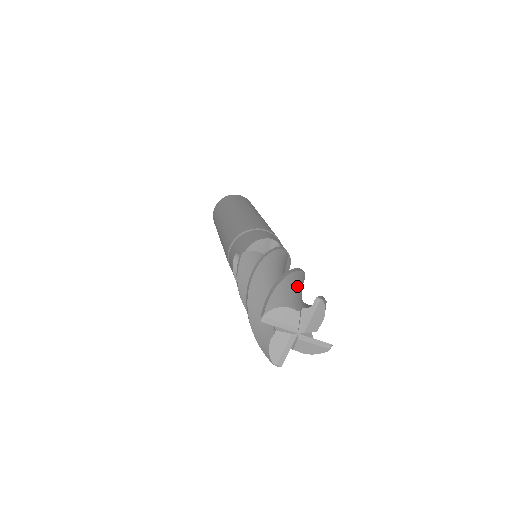
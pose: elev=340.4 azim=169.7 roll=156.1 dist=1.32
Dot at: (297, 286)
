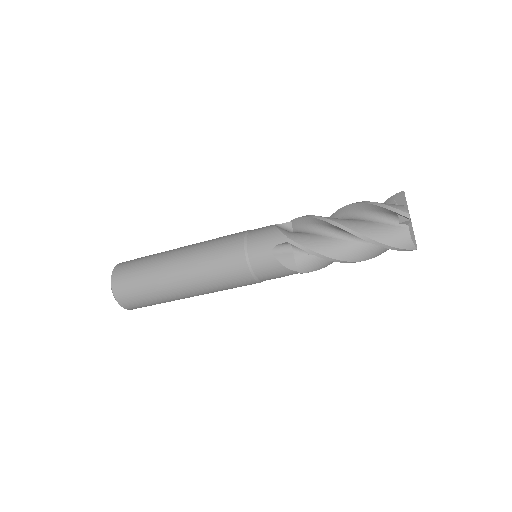
Dot at: occluded
